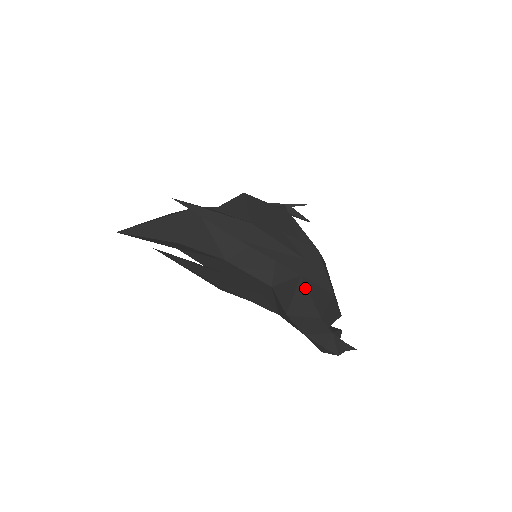
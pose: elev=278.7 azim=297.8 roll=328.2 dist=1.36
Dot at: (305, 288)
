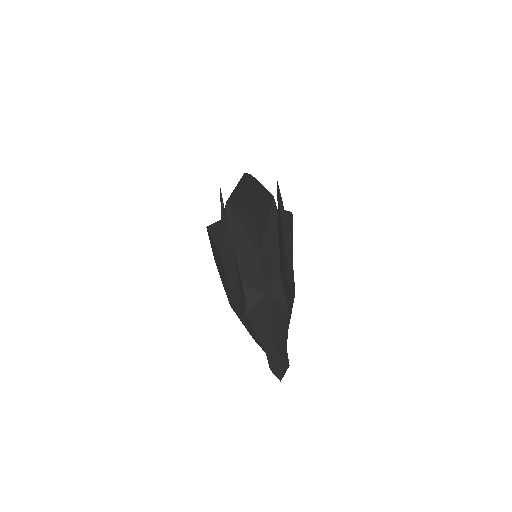
Dot at: (287, 319)
